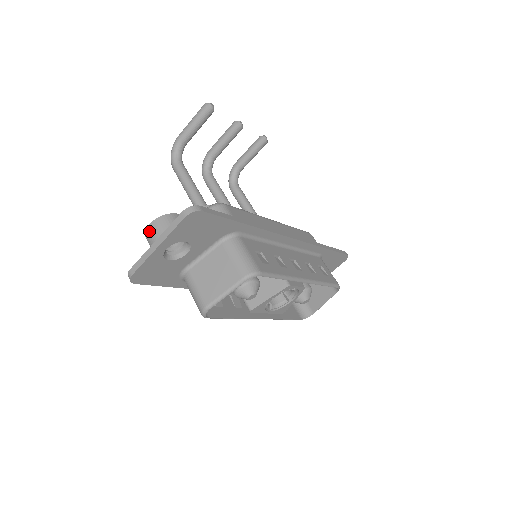
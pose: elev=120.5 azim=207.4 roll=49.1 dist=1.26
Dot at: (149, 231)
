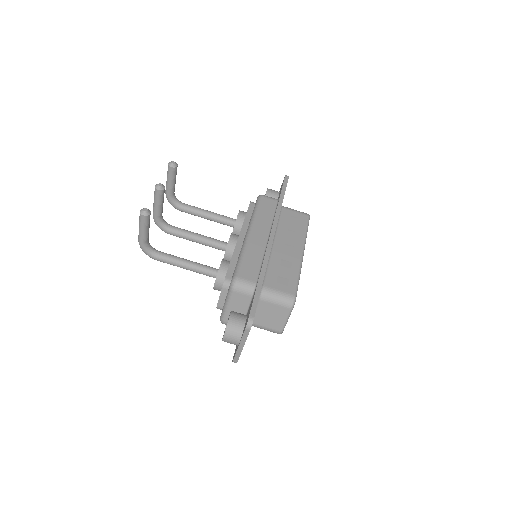
Dot at: (226, 341)
